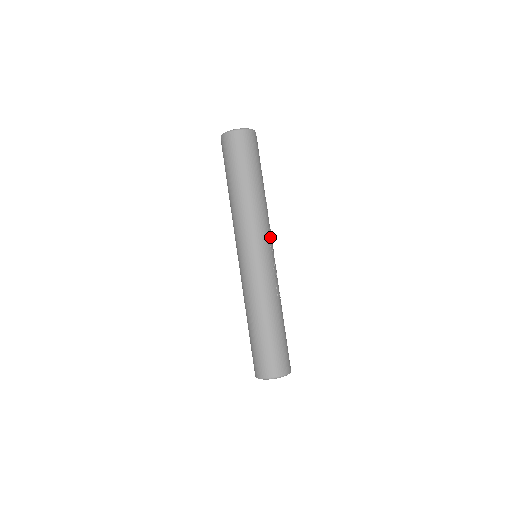
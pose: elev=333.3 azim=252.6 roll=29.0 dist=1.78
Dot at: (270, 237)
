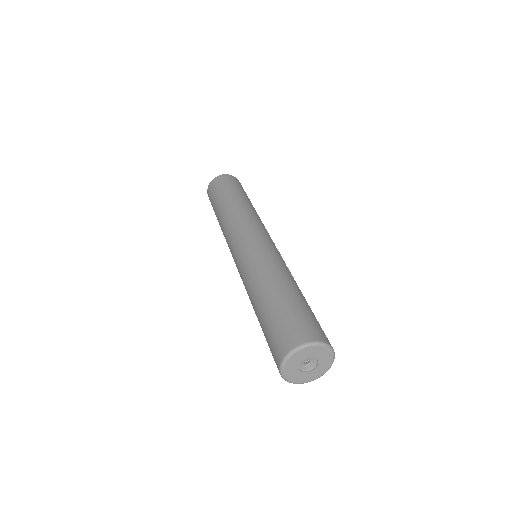
Dot at: (269, 235)
